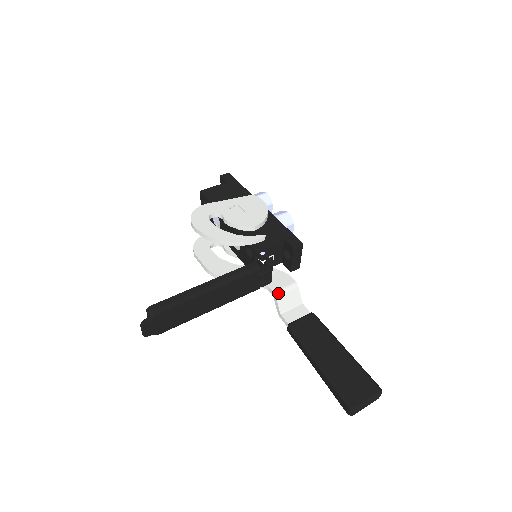
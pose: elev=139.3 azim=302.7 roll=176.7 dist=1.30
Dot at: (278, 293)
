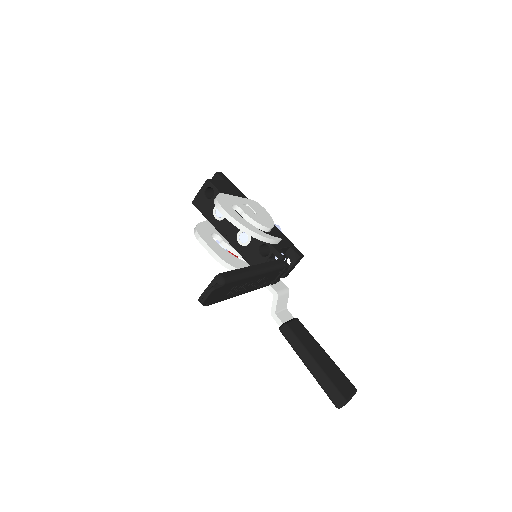
Dot at: (279, 294)
